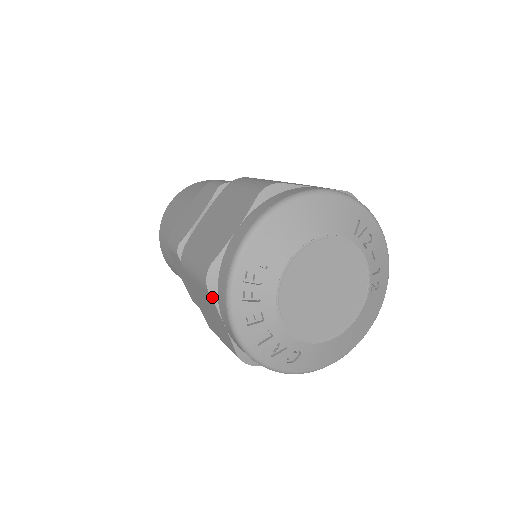
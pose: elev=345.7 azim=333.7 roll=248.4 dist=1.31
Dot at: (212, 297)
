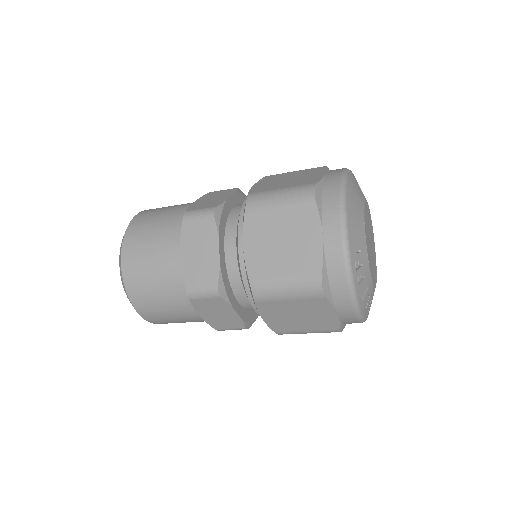
Dot at: (329, 299)
